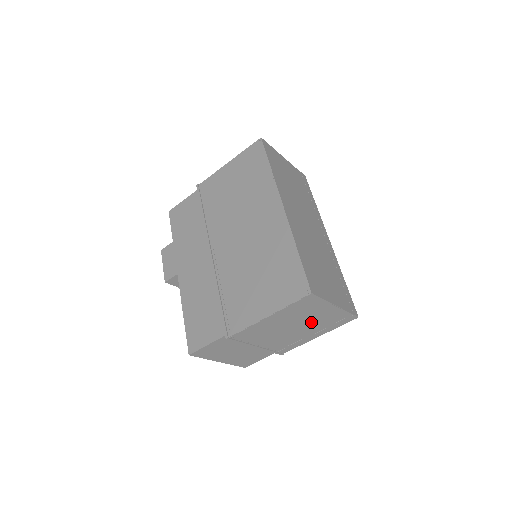
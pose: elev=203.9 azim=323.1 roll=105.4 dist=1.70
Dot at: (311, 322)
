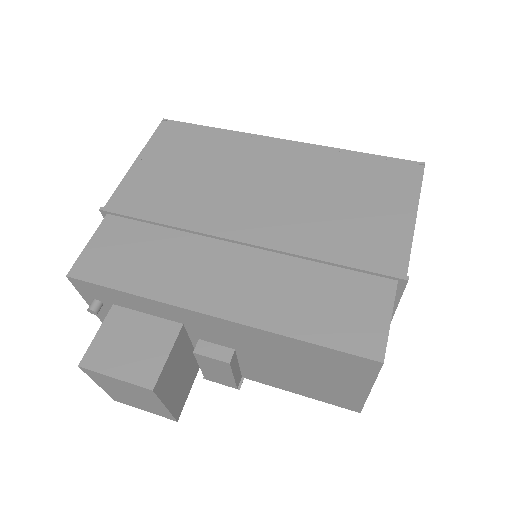
Dot at: occluded
